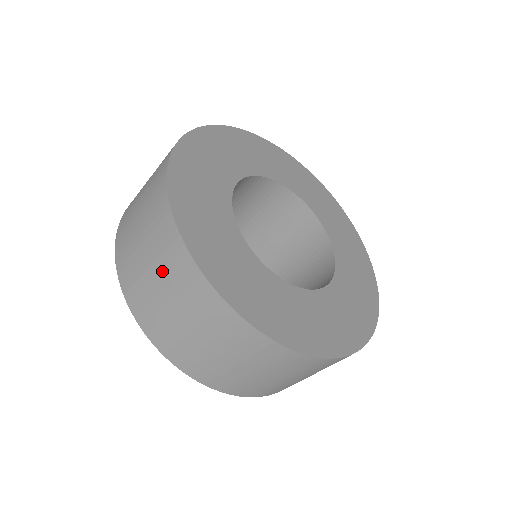
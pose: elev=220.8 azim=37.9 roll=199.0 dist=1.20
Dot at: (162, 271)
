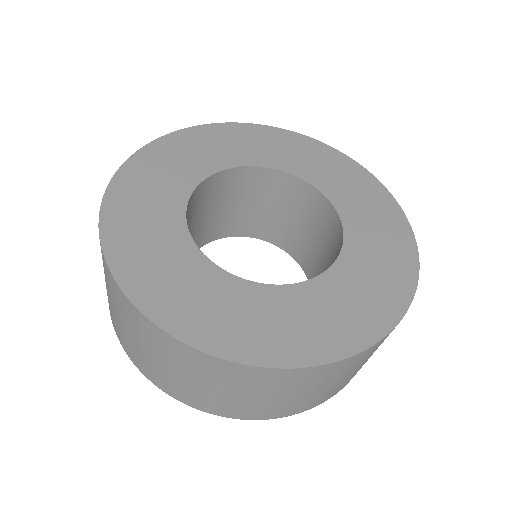
Dot at: (141, 338)
